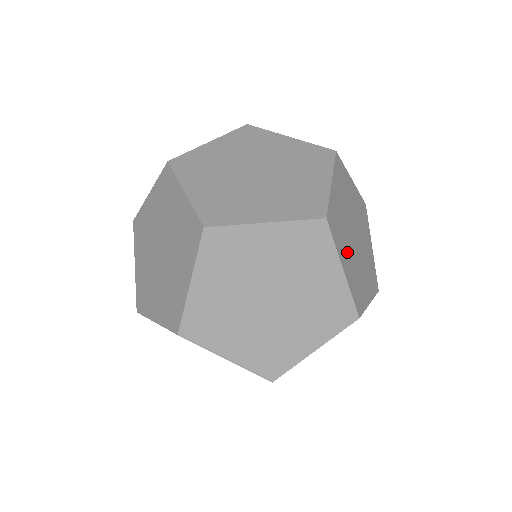
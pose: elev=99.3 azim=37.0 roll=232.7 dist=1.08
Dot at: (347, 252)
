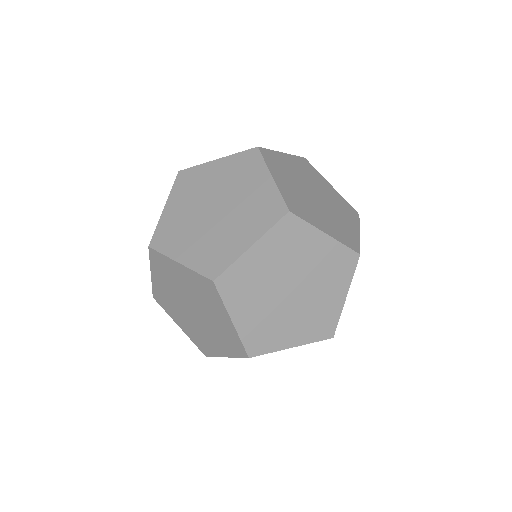
Dot at: (319, 216)
